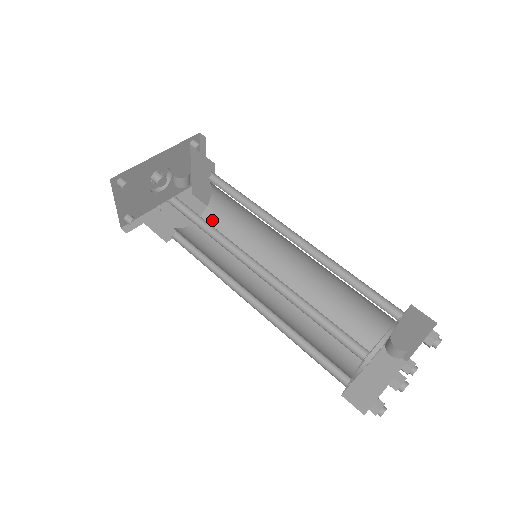
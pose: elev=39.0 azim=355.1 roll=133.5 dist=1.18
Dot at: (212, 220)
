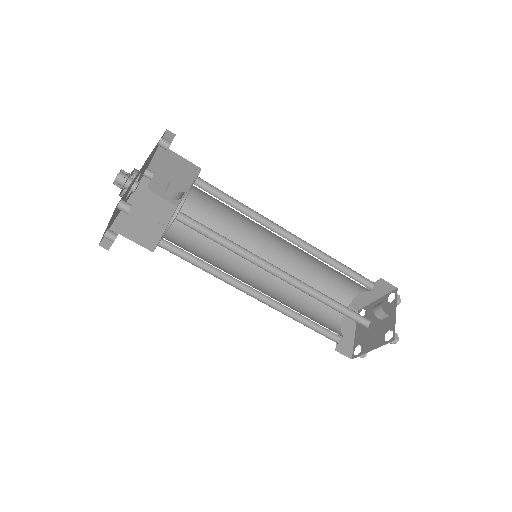
Dot at: occluded
